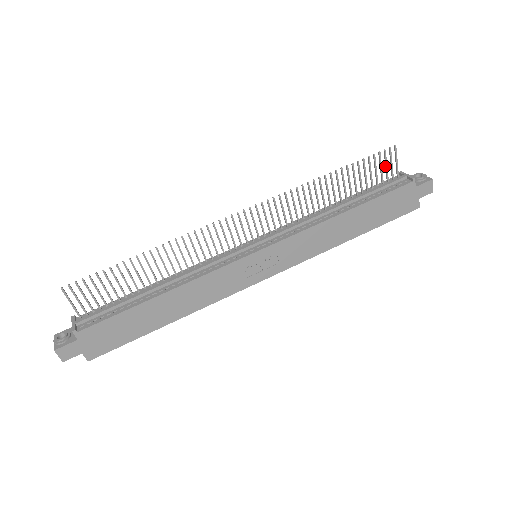
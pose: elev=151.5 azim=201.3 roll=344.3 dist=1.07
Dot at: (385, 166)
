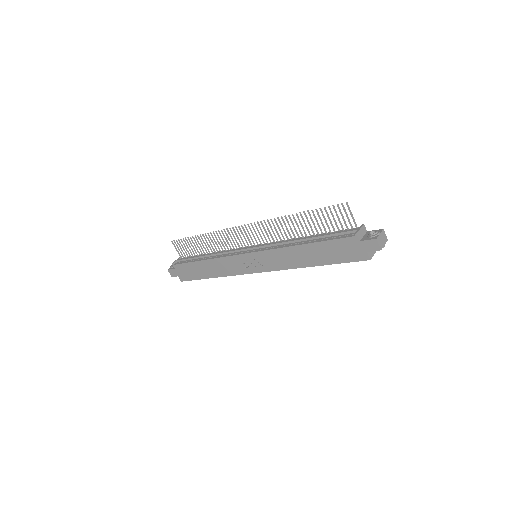
Dot at: (342, 217)
